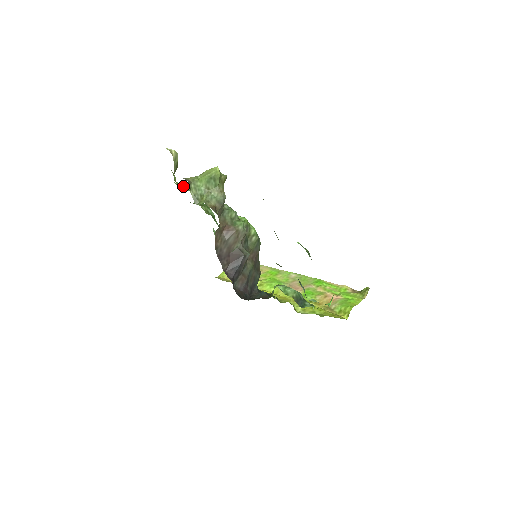
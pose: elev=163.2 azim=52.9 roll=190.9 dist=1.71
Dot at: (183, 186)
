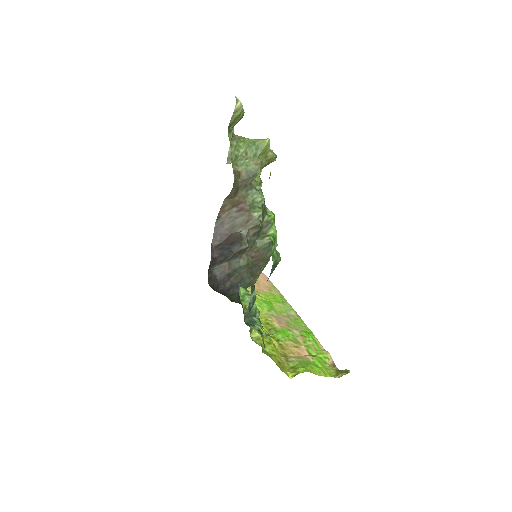
Dot at: occluded
